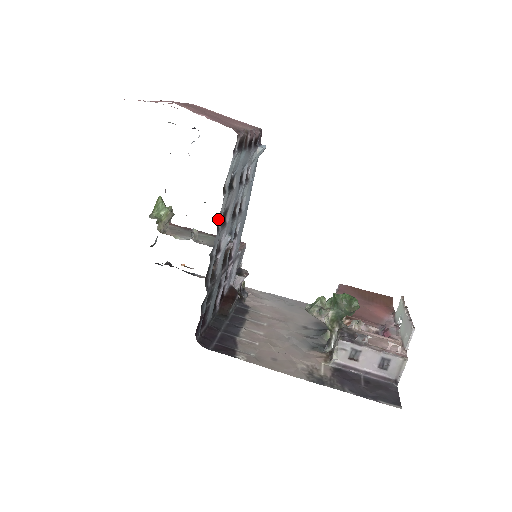
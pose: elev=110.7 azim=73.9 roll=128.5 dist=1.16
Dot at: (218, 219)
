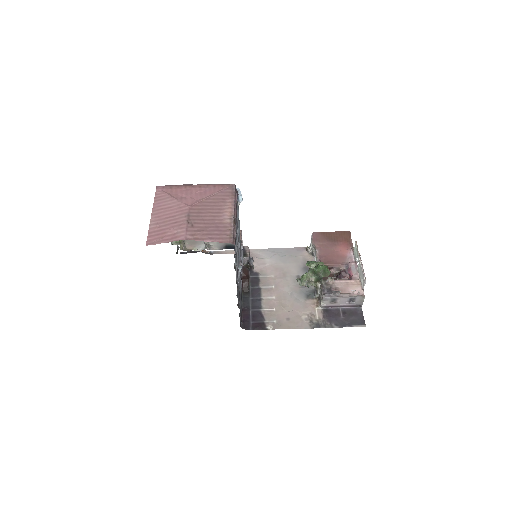
Dot at: (236, 280)
